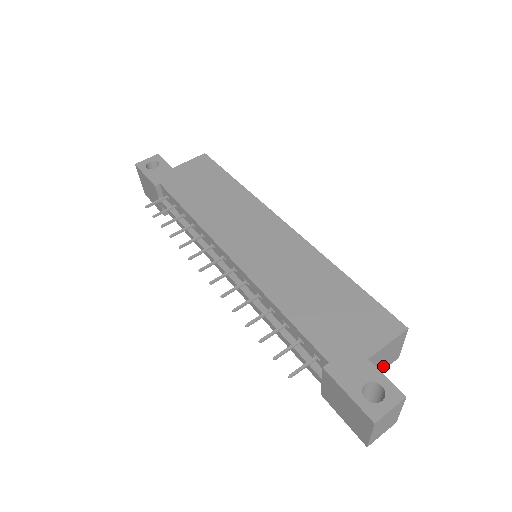
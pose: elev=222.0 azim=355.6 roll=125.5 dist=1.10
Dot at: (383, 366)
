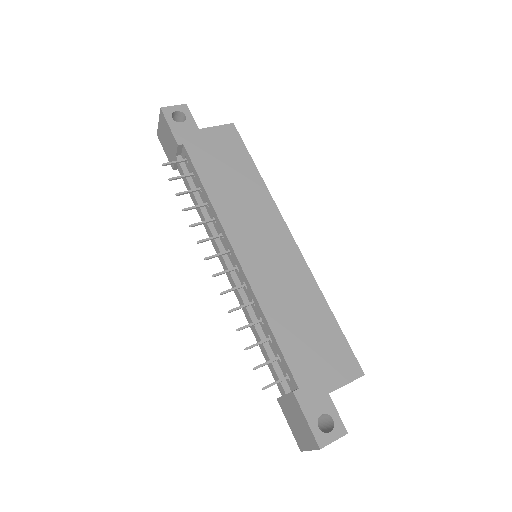
Dot at: occluded
